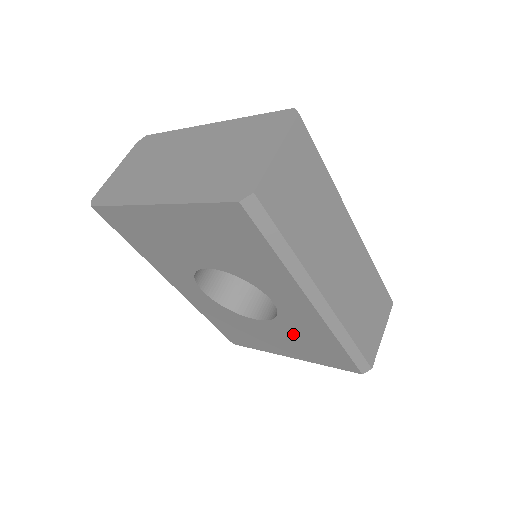
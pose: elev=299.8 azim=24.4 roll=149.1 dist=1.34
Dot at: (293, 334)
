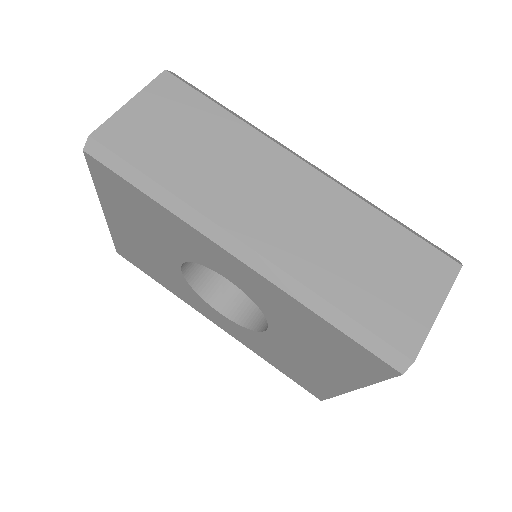
Dot at: (296, 332)
